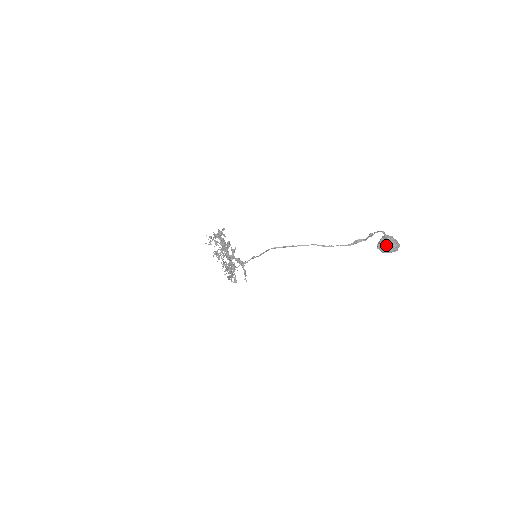
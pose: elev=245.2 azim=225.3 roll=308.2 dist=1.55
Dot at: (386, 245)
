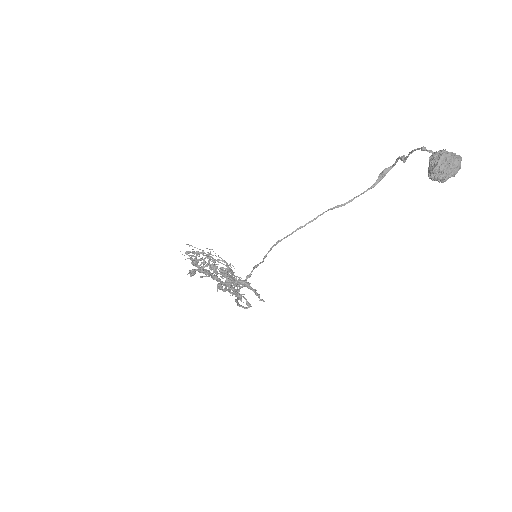
Dot at: (444, 170)
